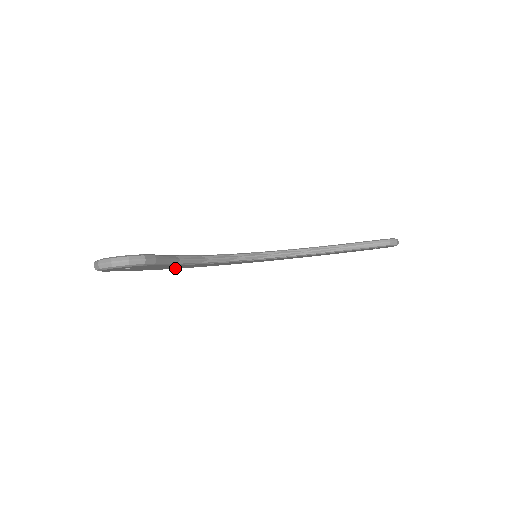
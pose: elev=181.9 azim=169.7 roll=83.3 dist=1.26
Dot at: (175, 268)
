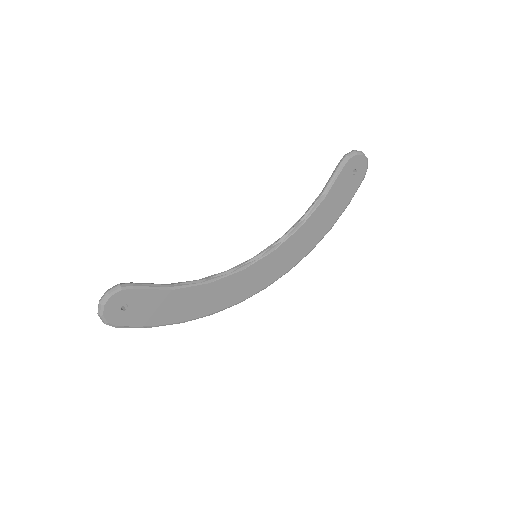
Dot at: (205, 313)
